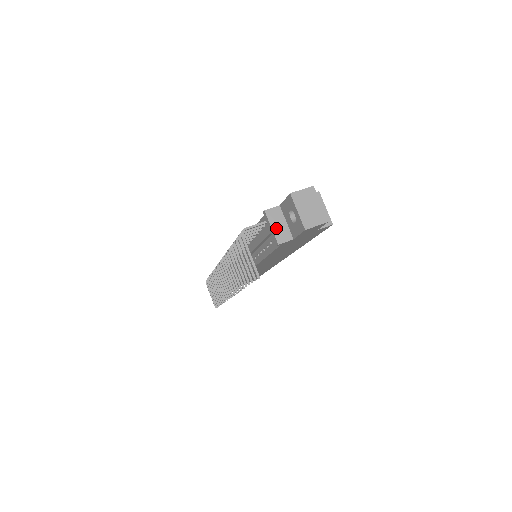
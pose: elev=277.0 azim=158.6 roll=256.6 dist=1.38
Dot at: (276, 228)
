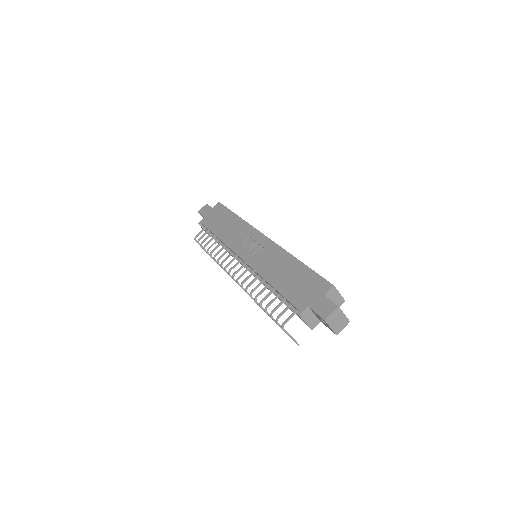
Dot at: (309, 322)
